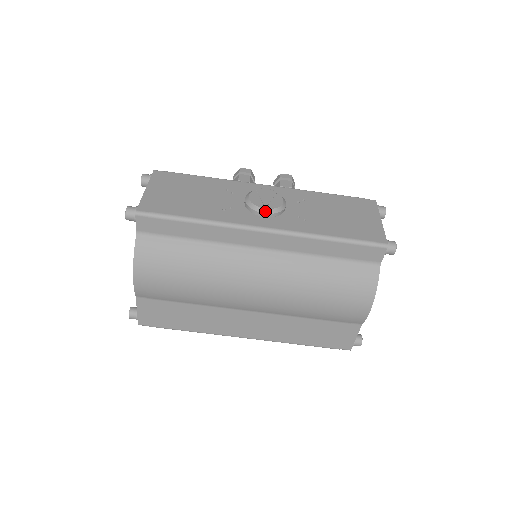
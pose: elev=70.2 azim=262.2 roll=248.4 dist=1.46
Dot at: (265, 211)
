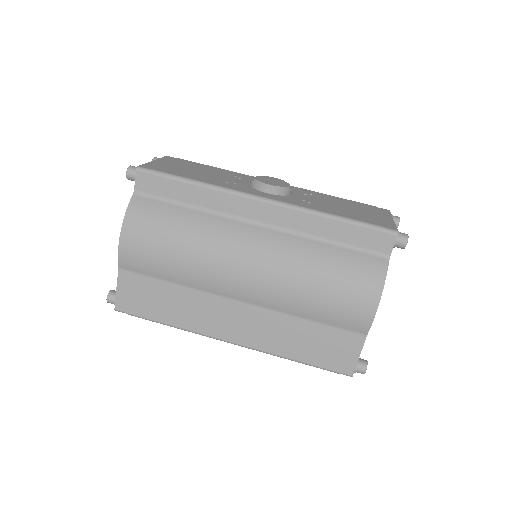
Dot at: (269, 187)
